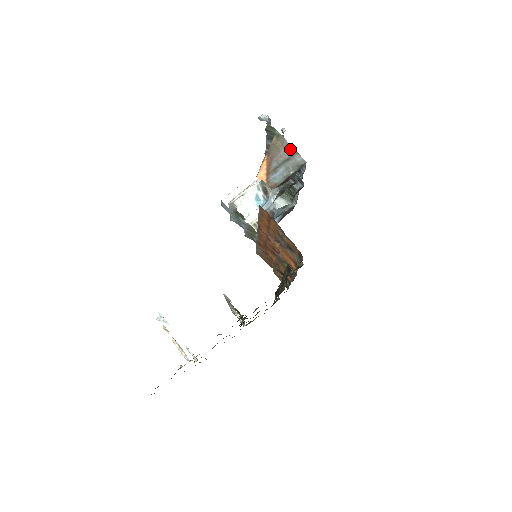
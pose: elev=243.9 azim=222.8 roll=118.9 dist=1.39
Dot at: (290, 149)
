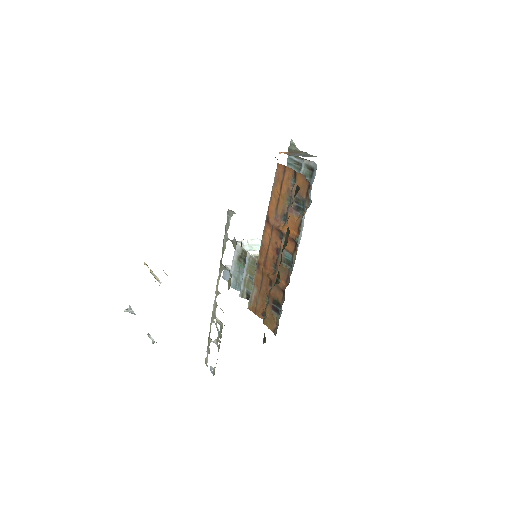
Dot at: (306, 154)
